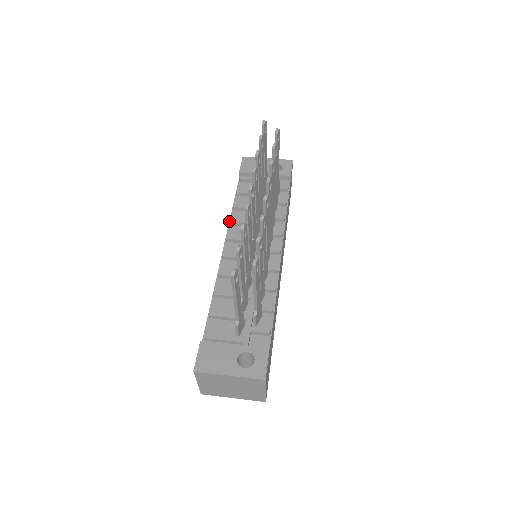
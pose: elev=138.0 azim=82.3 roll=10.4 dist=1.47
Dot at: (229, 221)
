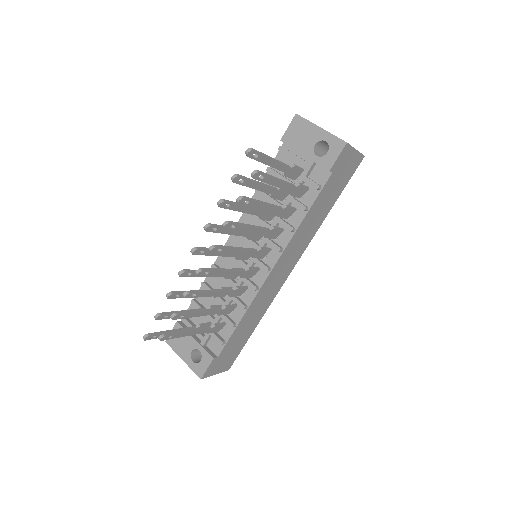
Dot at: occluded
